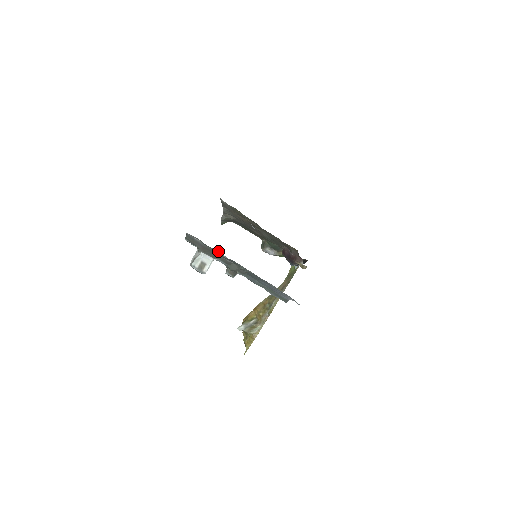
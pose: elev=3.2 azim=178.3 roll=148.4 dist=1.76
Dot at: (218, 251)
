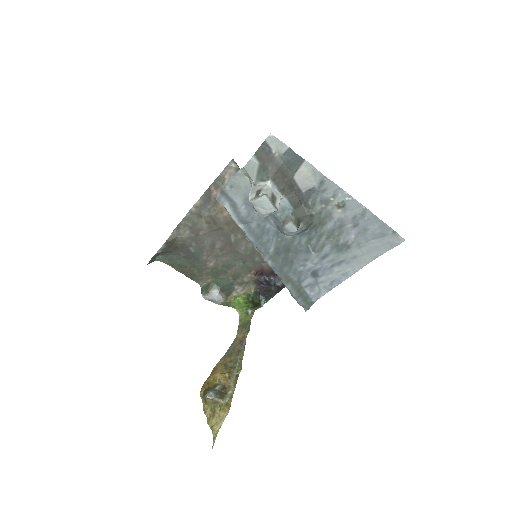
Dot at: (306, 168)
